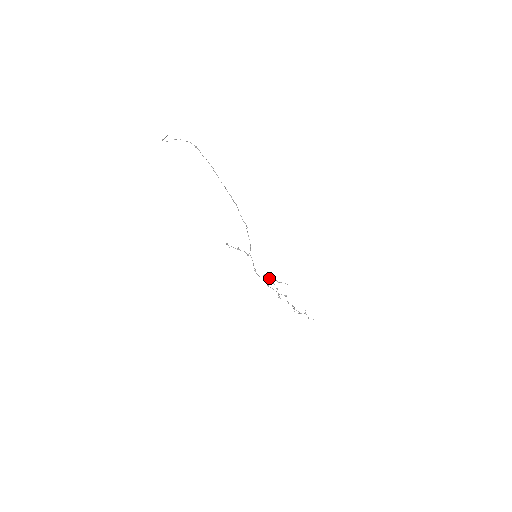
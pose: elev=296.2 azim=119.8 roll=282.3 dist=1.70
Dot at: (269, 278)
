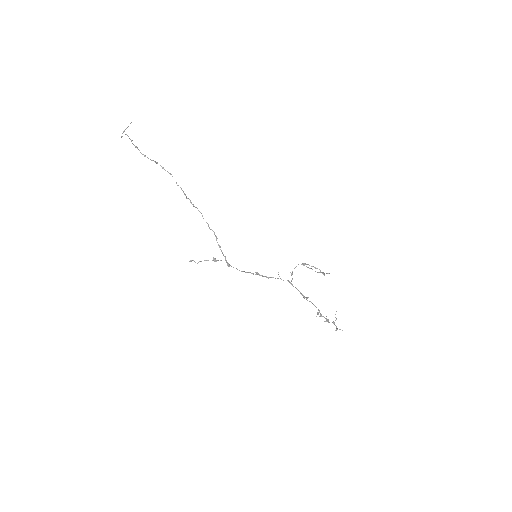
Dot at: occluded
